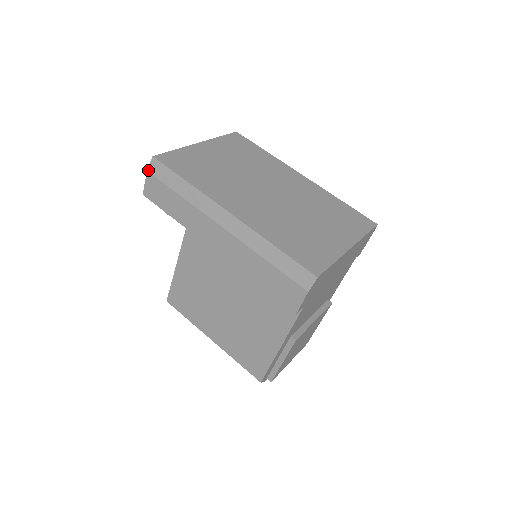
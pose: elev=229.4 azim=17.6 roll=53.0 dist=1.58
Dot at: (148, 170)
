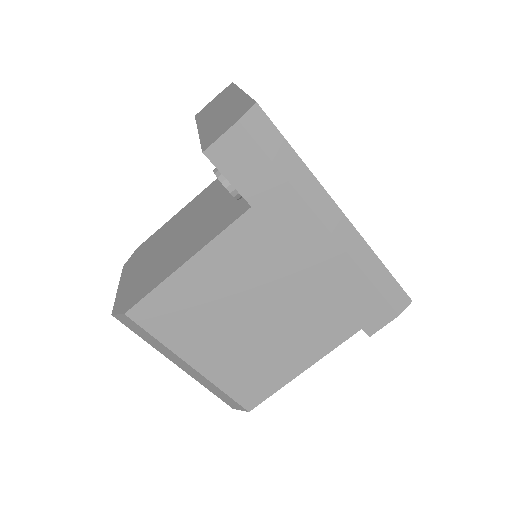
Dot at: (241, 120)
